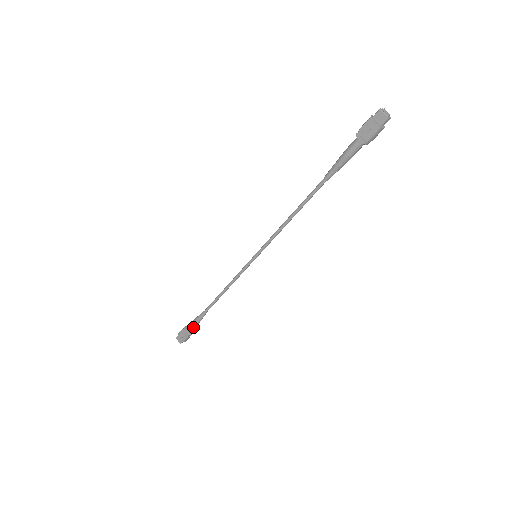
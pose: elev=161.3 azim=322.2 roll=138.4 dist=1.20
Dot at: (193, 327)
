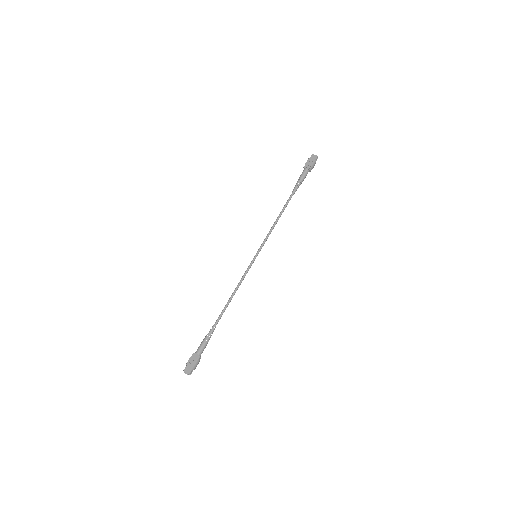
Dot at: (204, 346)
